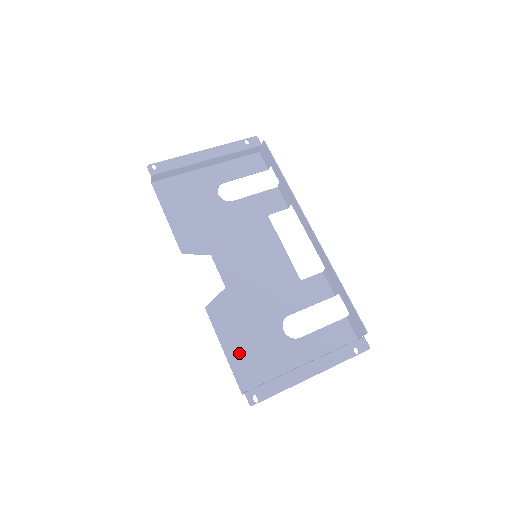
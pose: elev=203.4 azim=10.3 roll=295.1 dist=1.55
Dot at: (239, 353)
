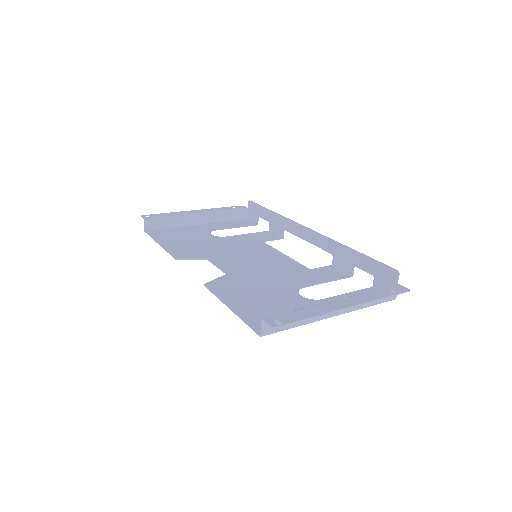
Dot at: (250, 309)
